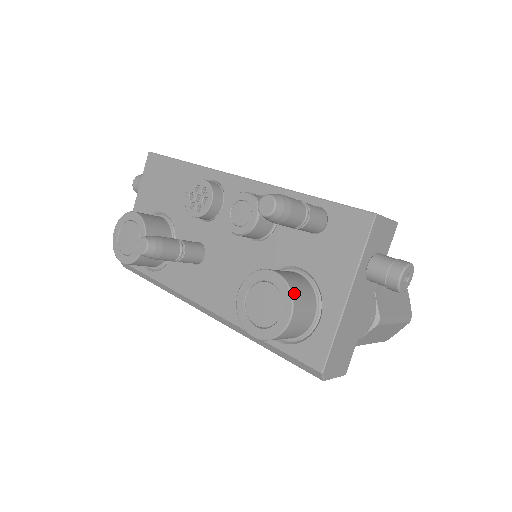
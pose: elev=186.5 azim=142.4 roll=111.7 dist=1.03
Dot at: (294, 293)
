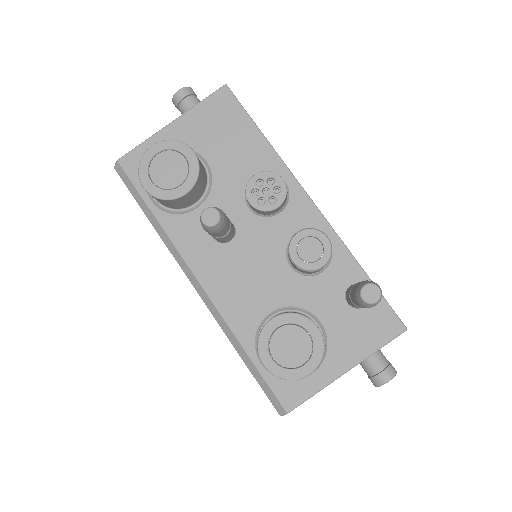
Dot at: occluded
